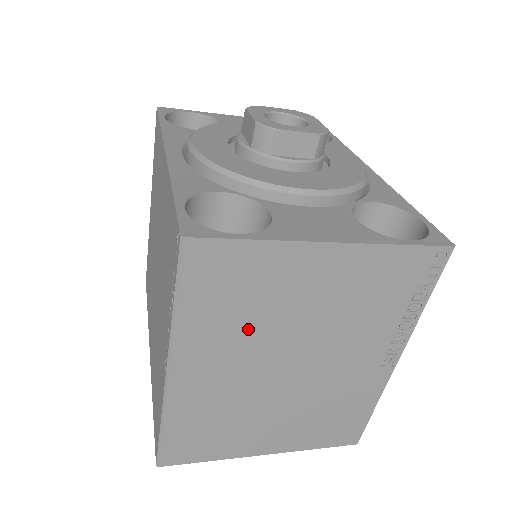
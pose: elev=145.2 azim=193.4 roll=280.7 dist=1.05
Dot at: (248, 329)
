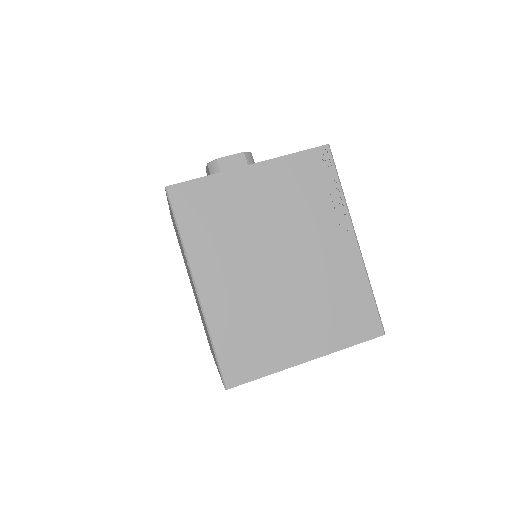
Dot at: (231, 238)
